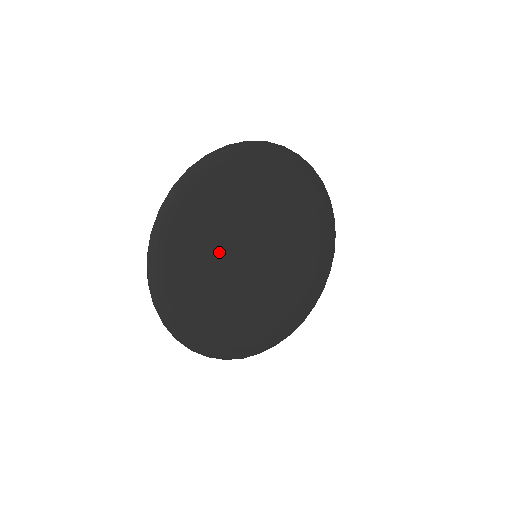
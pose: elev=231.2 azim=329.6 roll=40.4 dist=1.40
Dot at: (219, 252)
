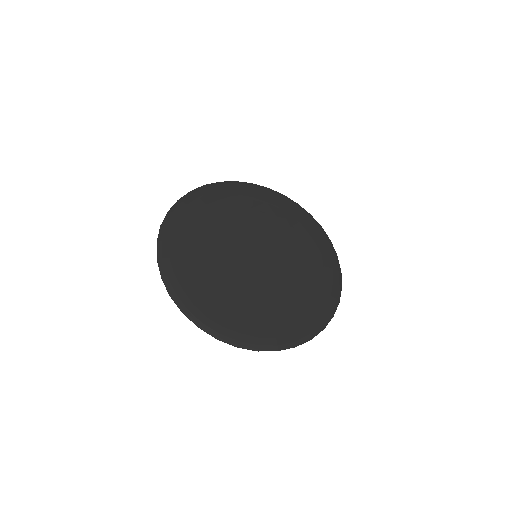
Dot at: (223, 266)
